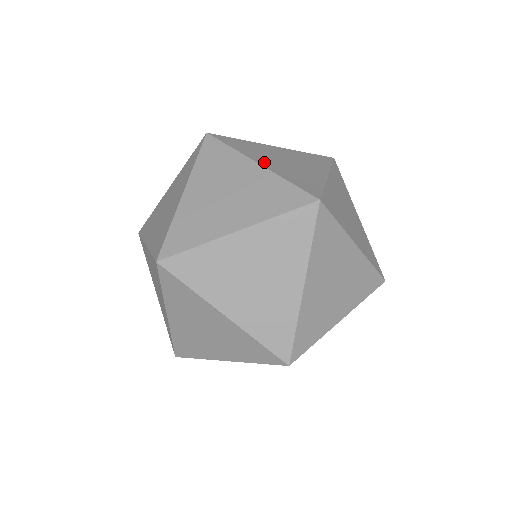
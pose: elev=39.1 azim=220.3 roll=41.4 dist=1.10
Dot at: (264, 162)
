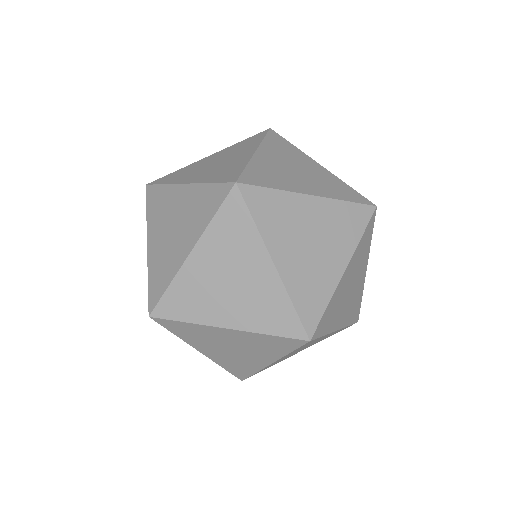
Dot at: (191, 179)
